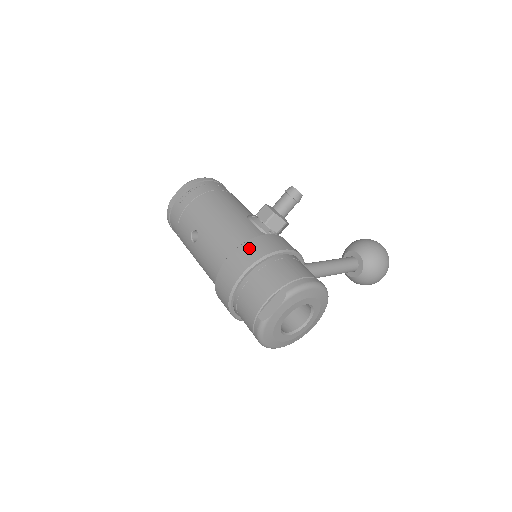
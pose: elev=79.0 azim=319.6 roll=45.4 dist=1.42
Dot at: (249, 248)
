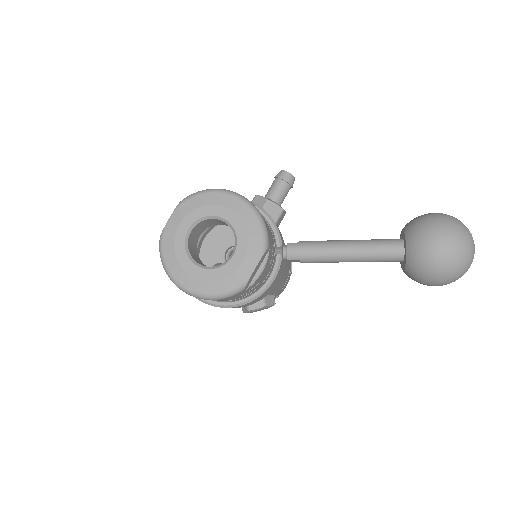
Dot at: occluded
